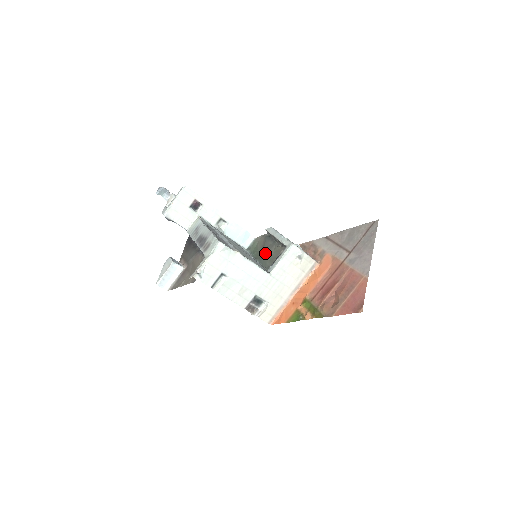
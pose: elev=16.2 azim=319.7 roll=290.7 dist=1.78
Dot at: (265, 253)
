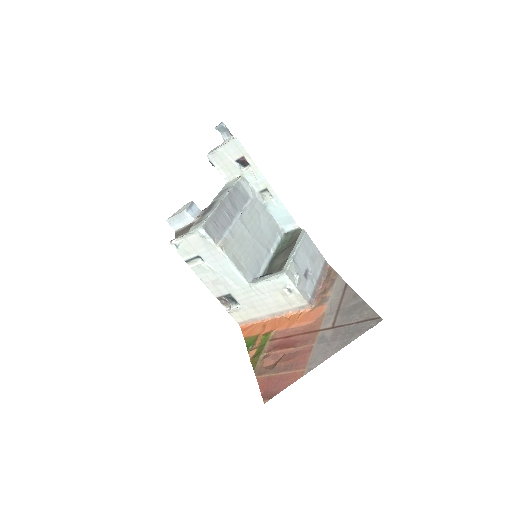
Dot at: (281, 255)
